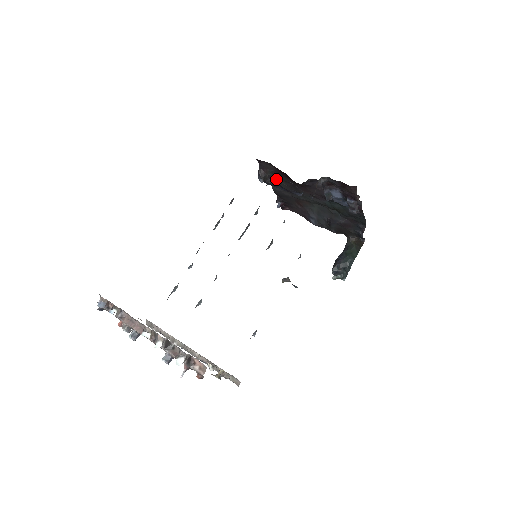
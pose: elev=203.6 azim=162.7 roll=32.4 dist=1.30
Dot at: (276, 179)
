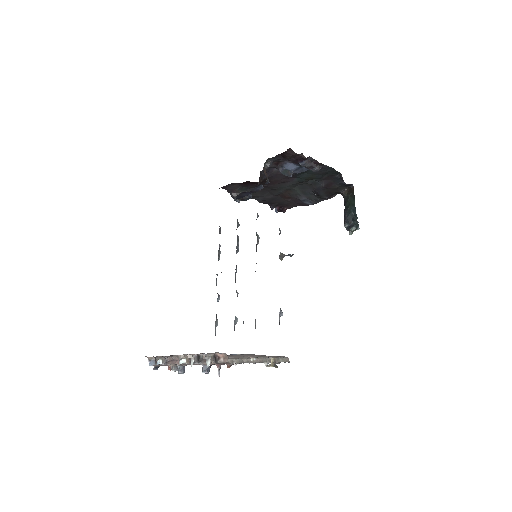
Dot at: occluded
